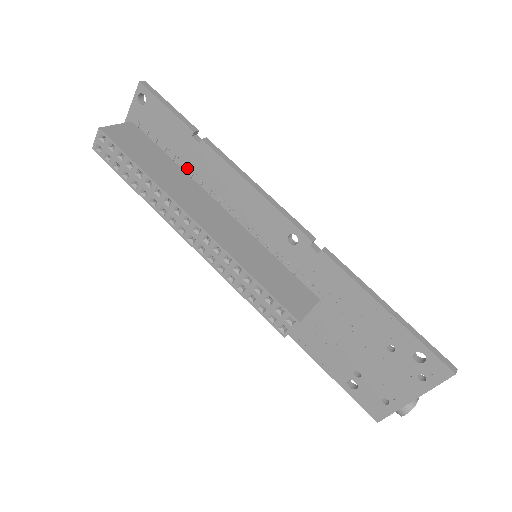
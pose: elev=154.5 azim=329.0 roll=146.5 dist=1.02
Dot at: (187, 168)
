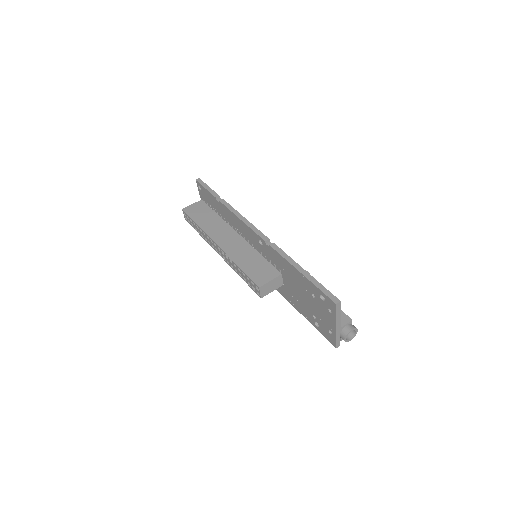
Dot at: (223, 216)
